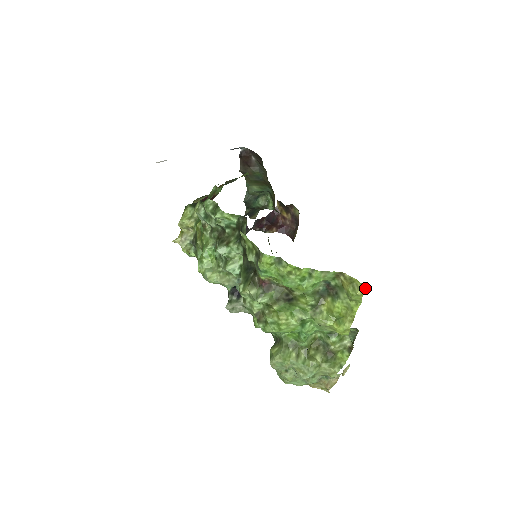
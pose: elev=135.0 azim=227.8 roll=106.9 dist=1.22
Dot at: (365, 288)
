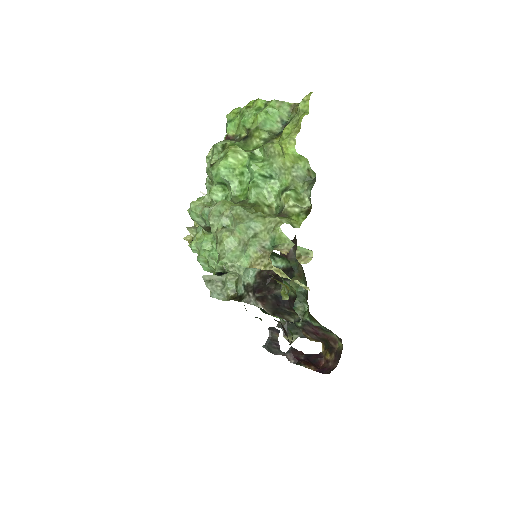
Dot at: occluded
